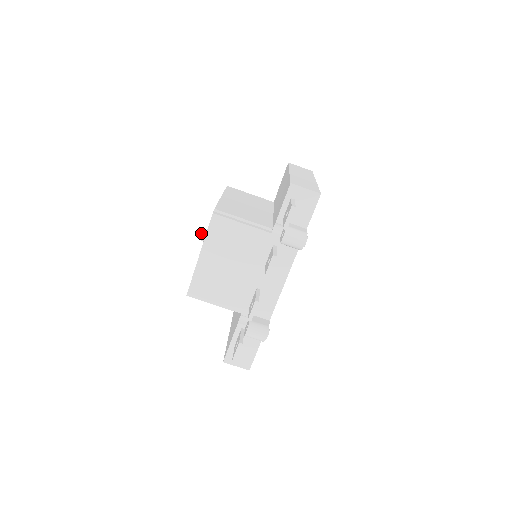
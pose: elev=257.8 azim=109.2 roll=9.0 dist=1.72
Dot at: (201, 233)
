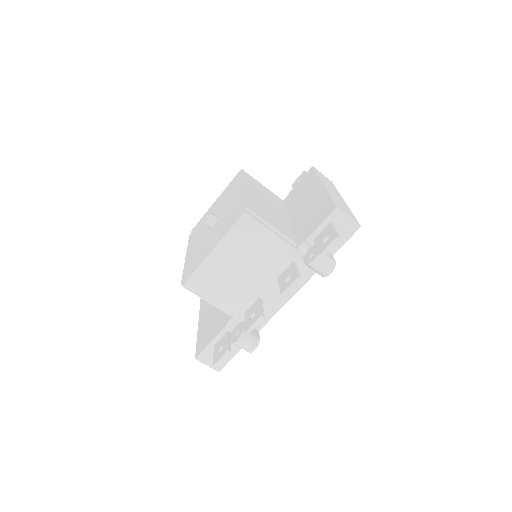
Dot at: (209, 218)
